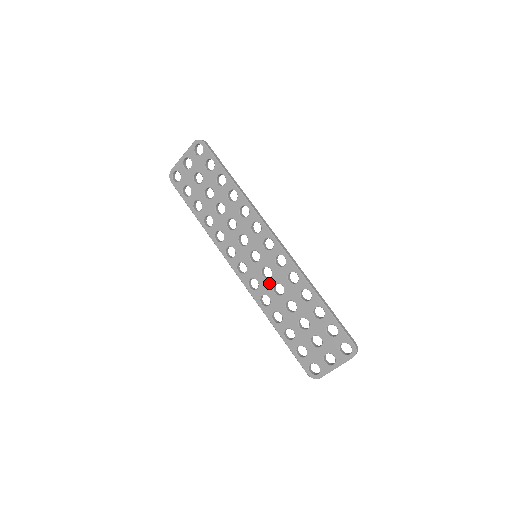
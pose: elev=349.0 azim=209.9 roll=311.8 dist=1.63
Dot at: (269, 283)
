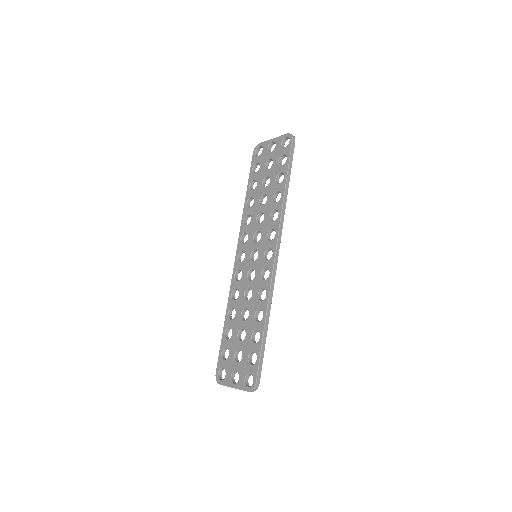
Dot at: (247, 284)
